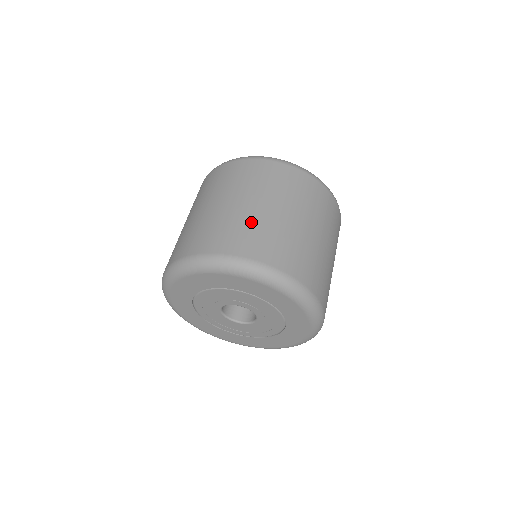
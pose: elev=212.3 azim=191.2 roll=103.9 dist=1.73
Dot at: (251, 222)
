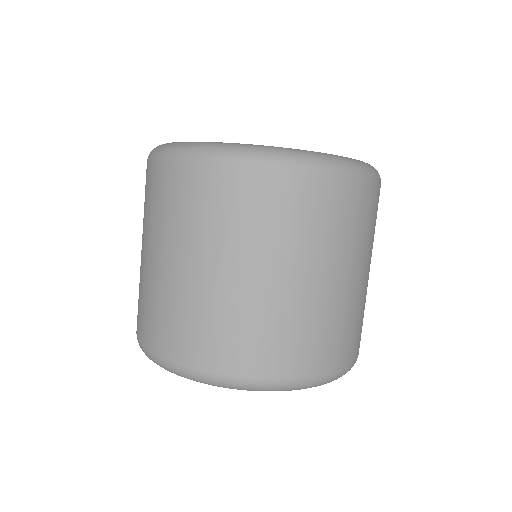
Dot at: (351, 311)
